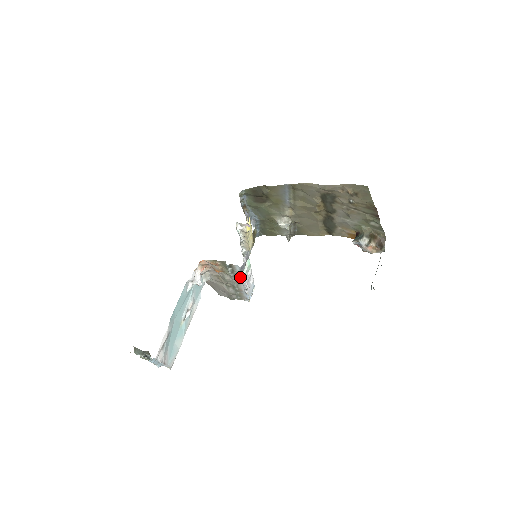
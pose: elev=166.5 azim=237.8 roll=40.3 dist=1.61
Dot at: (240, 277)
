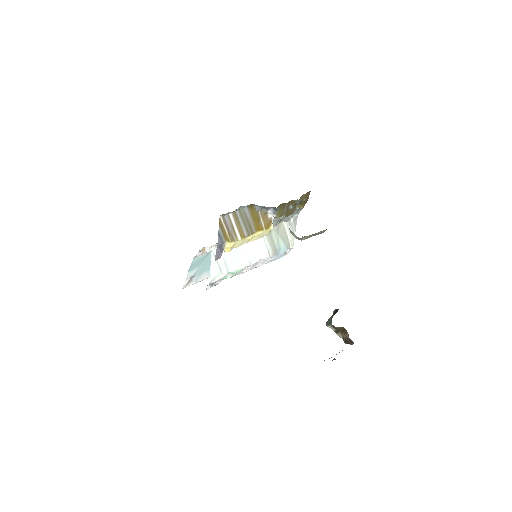
Dot at: occluded
